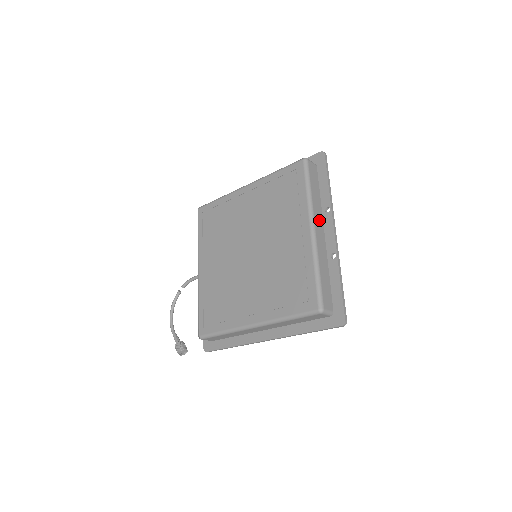
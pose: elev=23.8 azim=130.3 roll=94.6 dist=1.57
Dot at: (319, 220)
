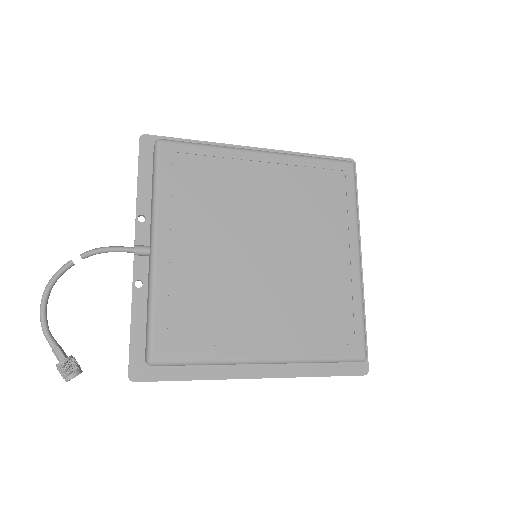
Dot at: occluded
